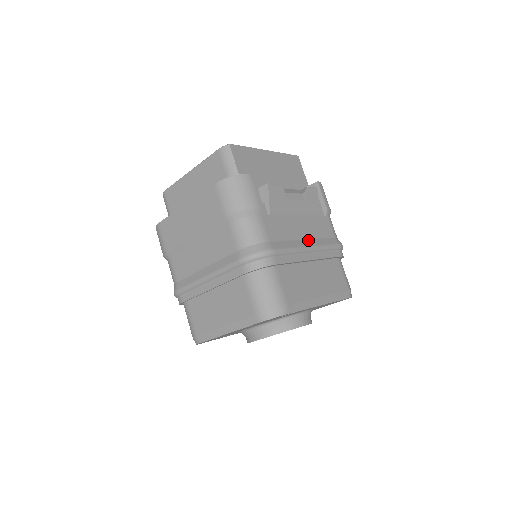
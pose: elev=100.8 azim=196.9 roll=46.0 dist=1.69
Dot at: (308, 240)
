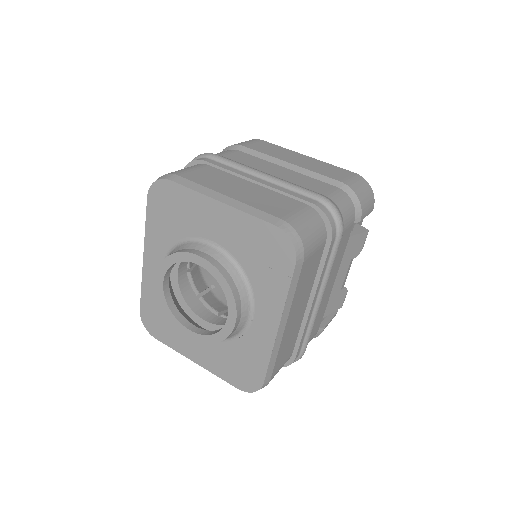
Dot at: occluded
